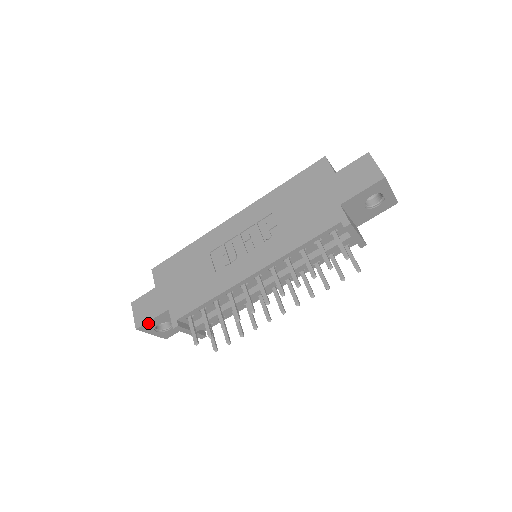
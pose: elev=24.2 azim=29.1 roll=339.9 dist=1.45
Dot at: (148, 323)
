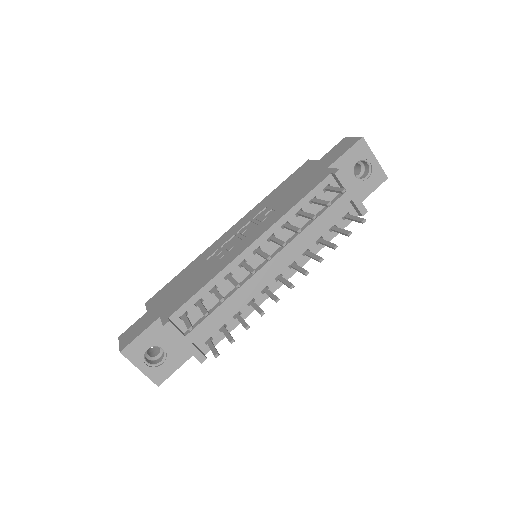
Dot at: (135, 342)
